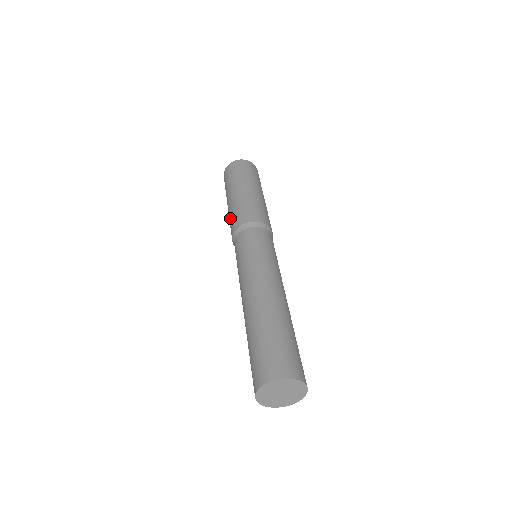
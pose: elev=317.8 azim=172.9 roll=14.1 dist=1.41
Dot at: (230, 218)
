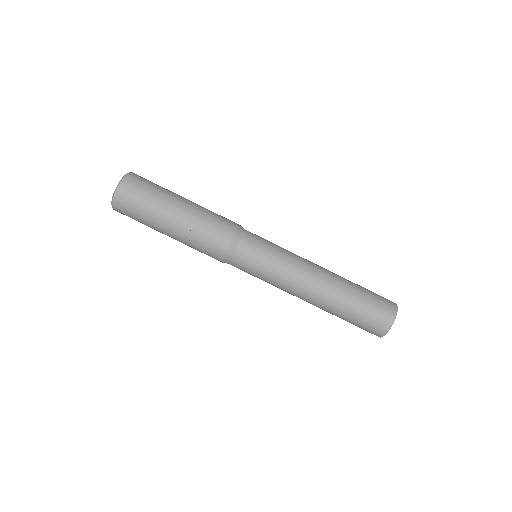
Dot at: occluded
